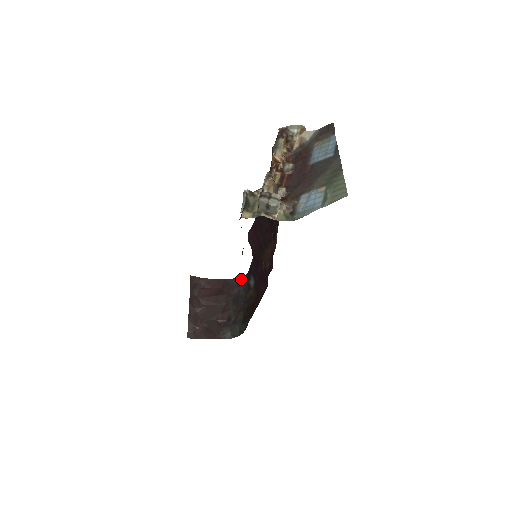
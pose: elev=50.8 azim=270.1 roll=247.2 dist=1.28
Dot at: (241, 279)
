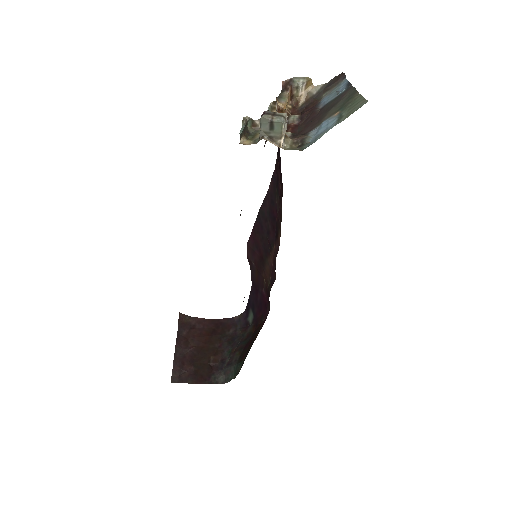
Dot at: (238, 318)
